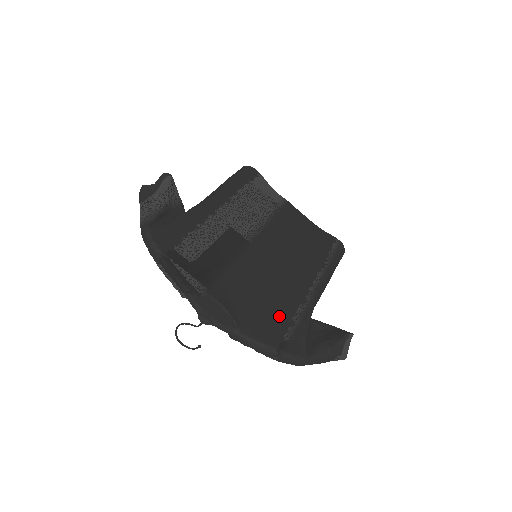
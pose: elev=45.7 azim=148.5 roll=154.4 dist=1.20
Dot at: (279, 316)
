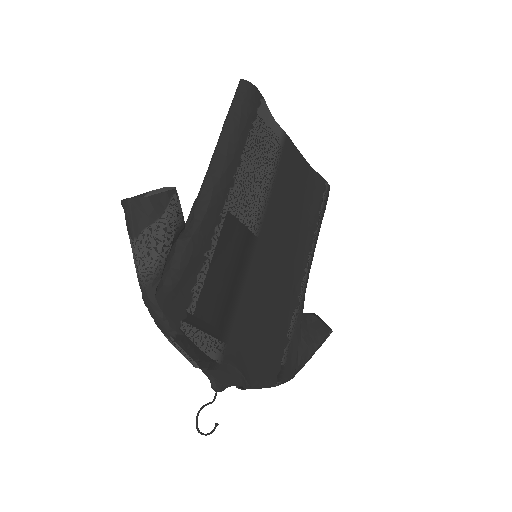
Dot at: (278, 341)
